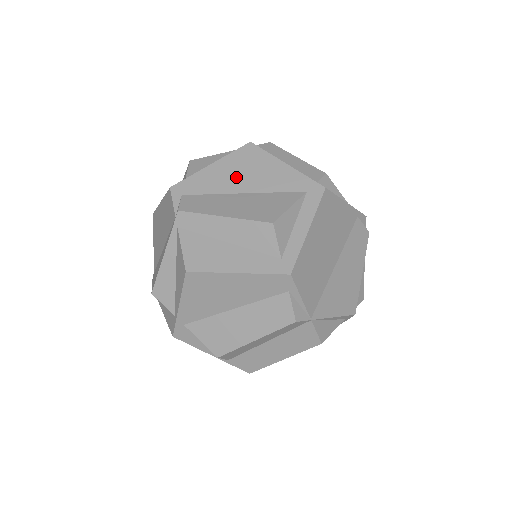
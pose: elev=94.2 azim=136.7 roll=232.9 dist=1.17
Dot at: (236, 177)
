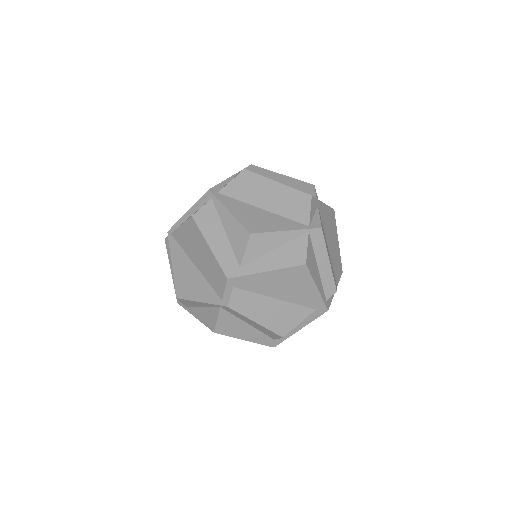
Dot at: (279, 287)
